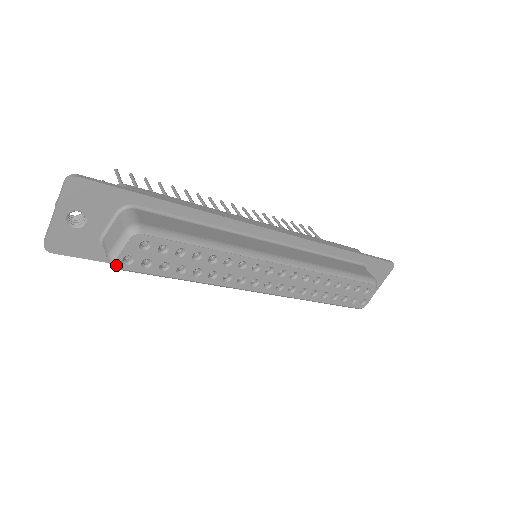
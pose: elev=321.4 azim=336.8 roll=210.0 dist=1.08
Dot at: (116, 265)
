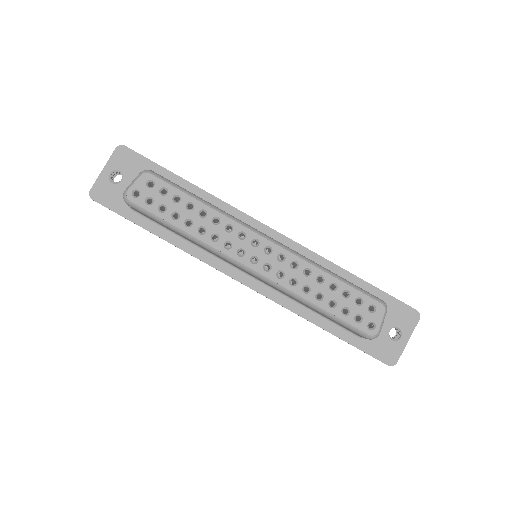
Dot at: (127, 196)
